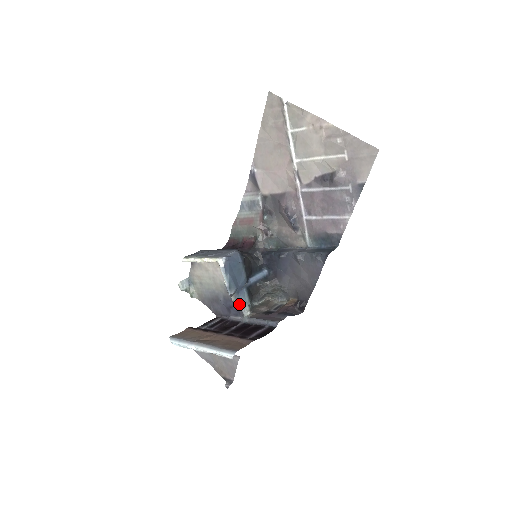
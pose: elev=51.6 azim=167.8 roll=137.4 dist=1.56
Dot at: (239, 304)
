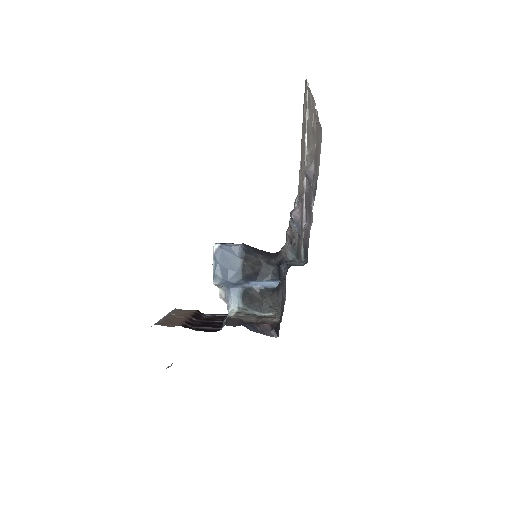
Dot at: (227, 301)
